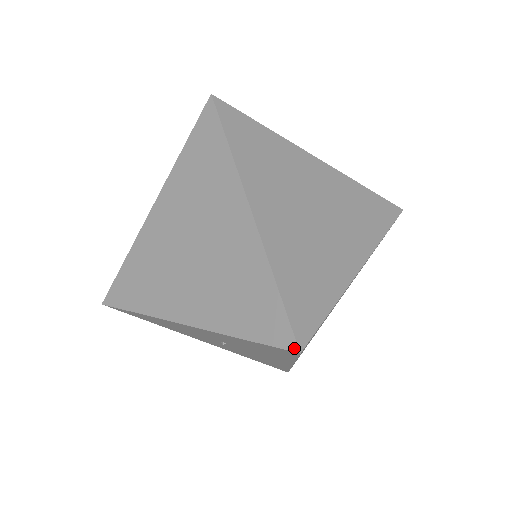
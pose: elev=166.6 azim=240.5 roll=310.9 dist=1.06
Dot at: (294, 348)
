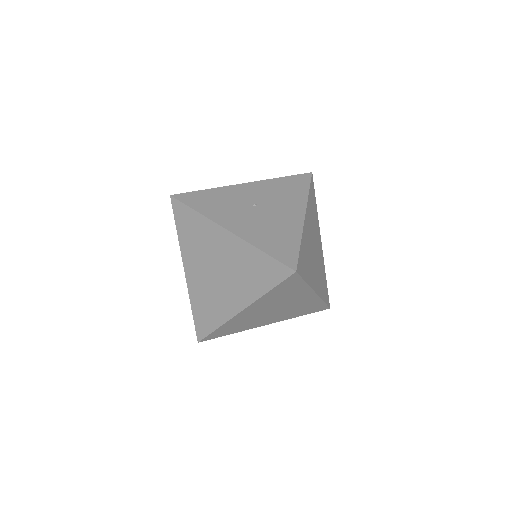
Dot at: occluded
